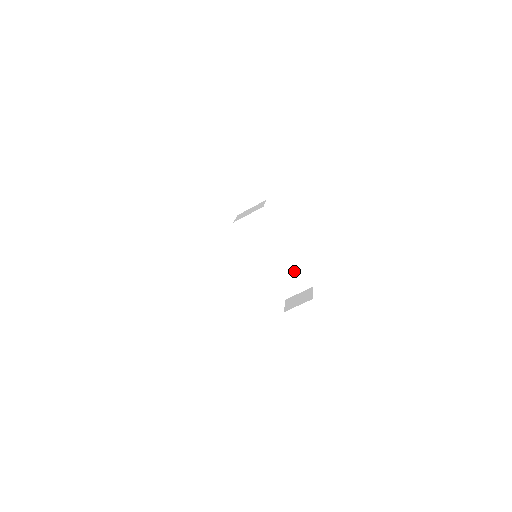
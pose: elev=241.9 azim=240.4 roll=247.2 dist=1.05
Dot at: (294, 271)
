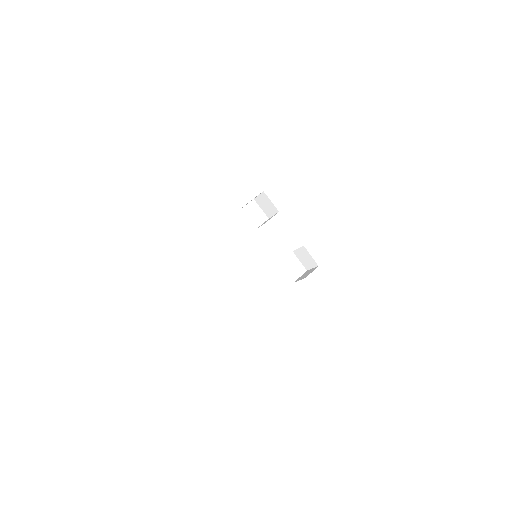
Dot at: (306, 255)
